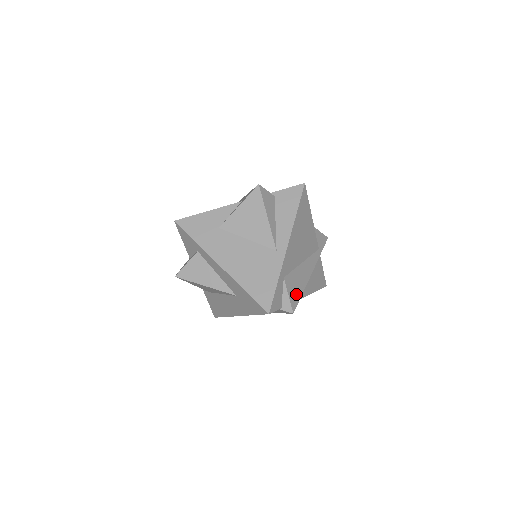
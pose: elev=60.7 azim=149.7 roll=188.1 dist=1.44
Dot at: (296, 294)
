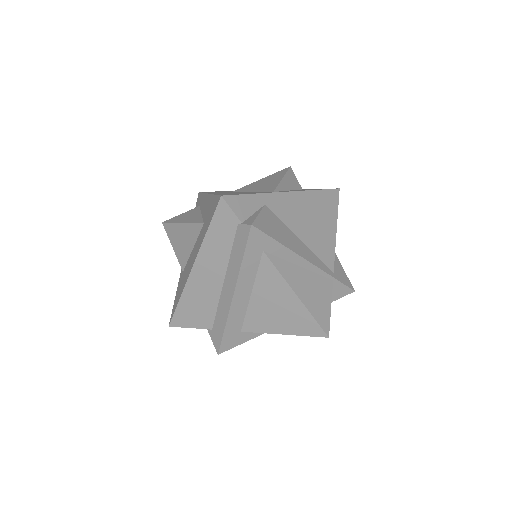
Dot at: (270, 230)
